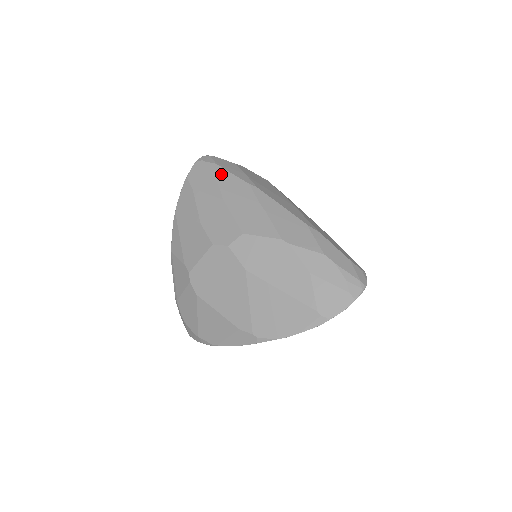
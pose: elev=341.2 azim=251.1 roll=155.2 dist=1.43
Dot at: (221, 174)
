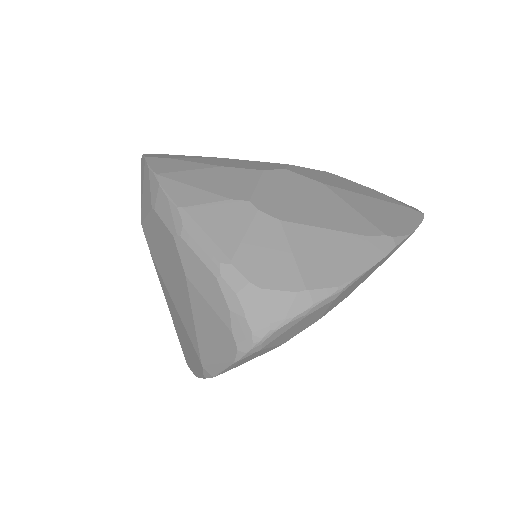
Dot at: occluded
